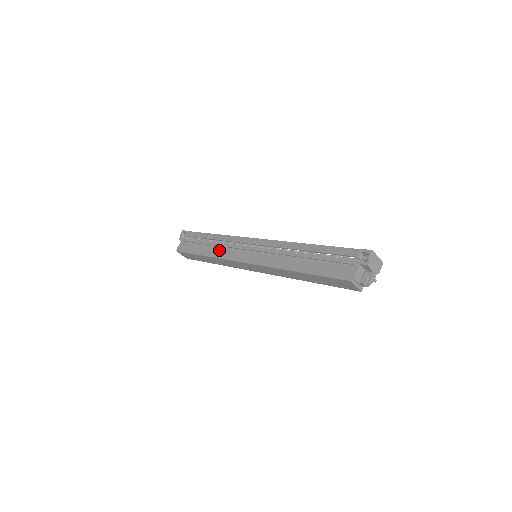
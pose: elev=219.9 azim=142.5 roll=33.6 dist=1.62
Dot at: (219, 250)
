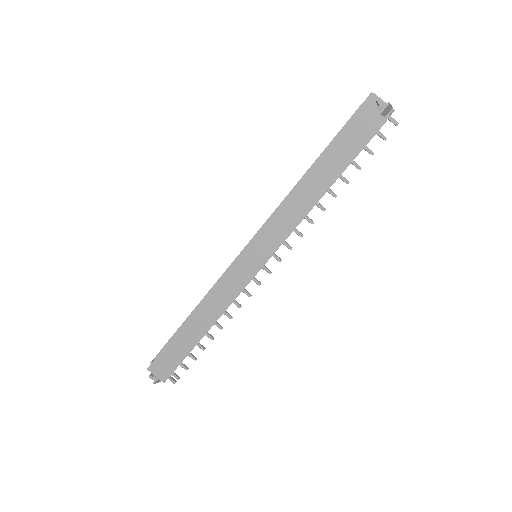
Dot at: occluded
